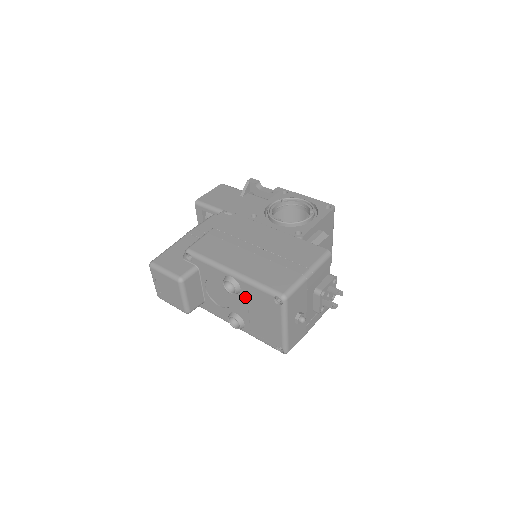
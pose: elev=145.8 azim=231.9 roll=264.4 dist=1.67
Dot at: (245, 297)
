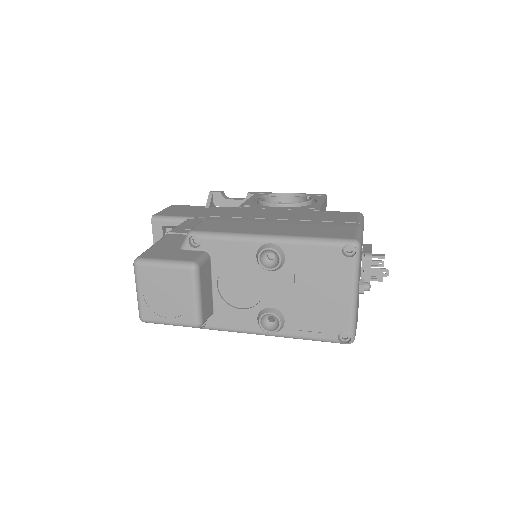
Dot at: (291, 270)
